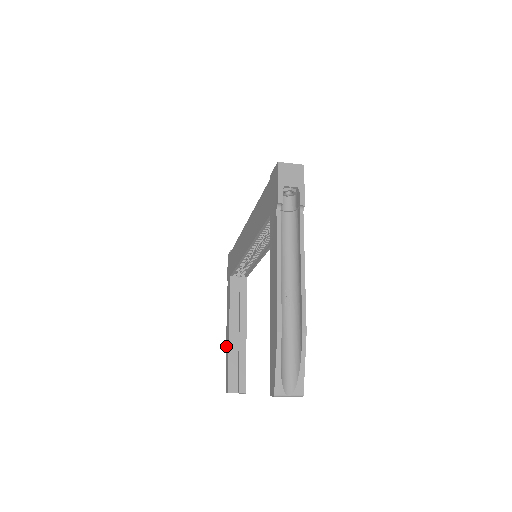
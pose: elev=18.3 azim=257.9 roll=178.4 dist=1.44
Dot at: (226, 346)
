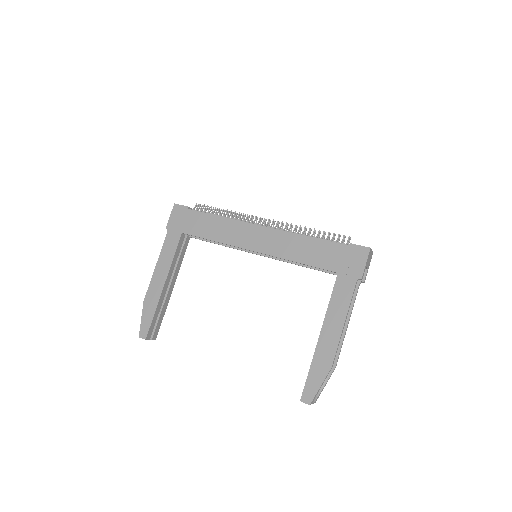
Dot at: (149, 293)
